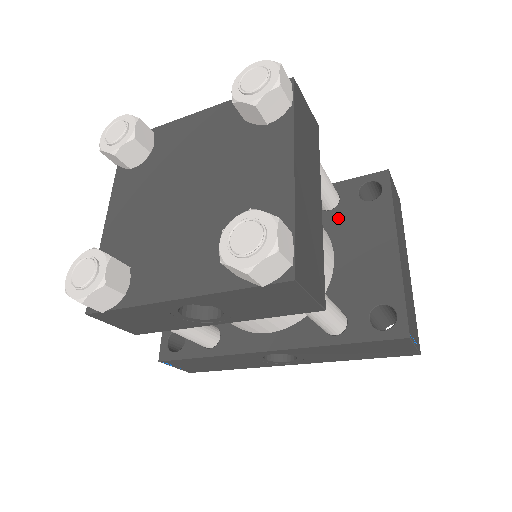
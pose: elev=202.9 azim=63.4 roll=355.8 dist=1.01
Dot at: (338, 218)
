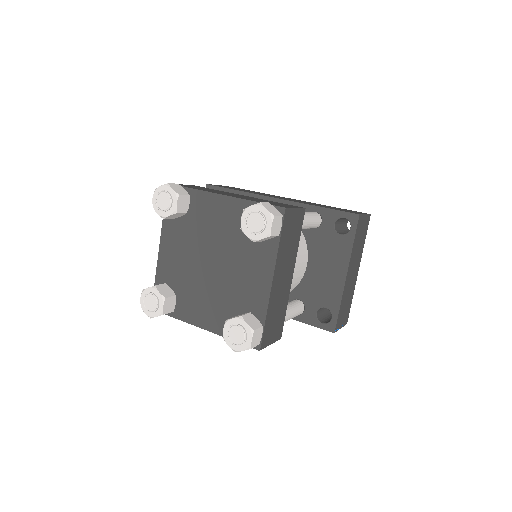
Dot at: (316, 237)
